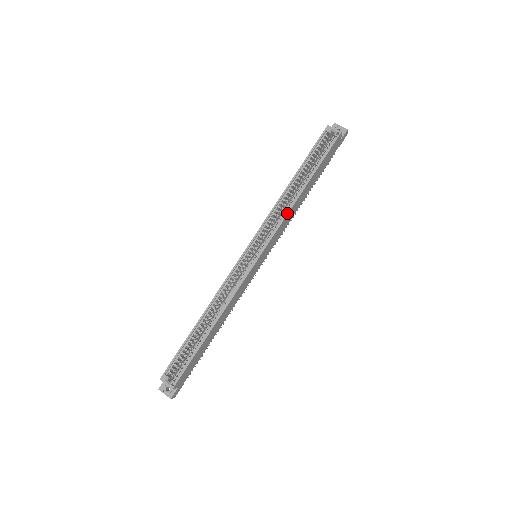
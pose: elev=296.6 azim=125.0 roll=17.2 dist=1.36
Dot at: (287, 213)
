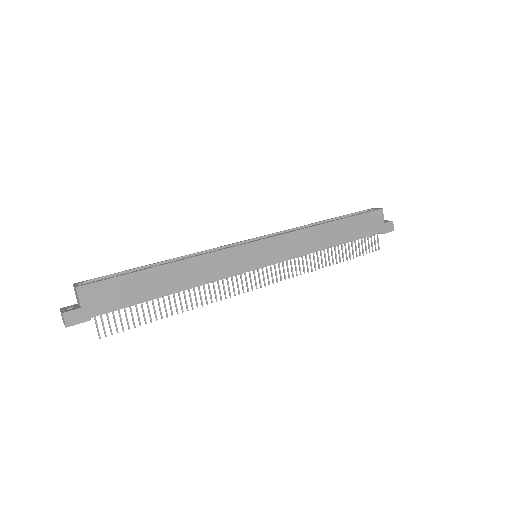
Dot at: (304, 228)
